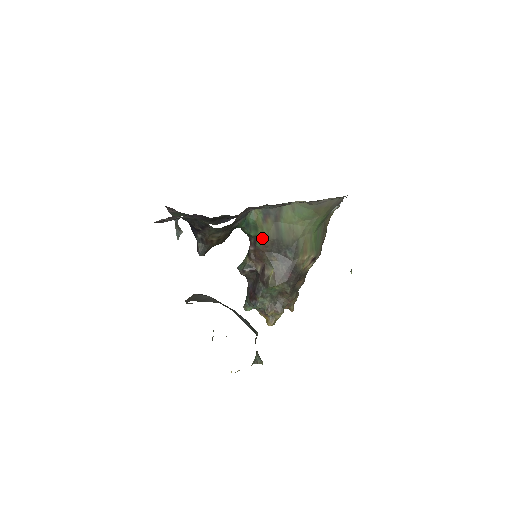
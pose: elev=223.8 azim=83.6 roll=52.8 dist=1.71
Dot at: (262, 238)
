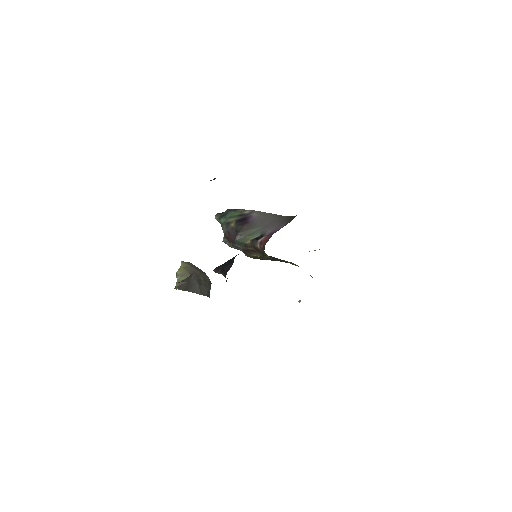
Dot at: occluded
